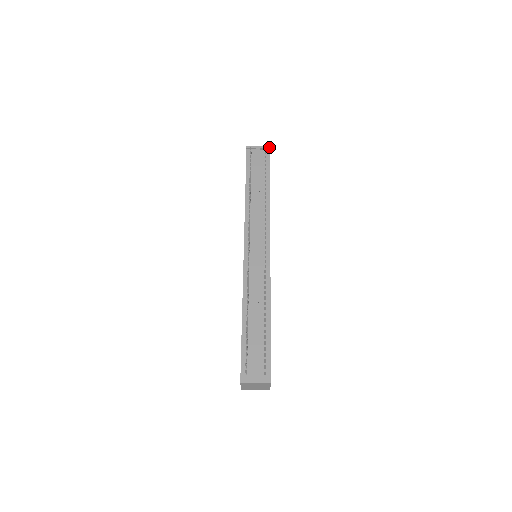
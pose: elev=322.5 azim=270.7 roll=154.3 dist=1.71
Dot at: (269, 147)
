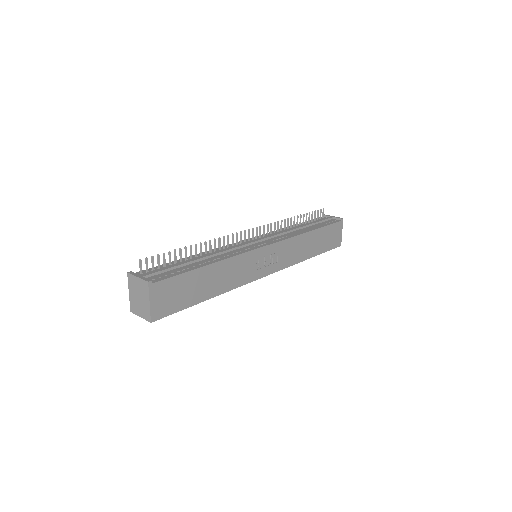
Dot at: (342, 218)
